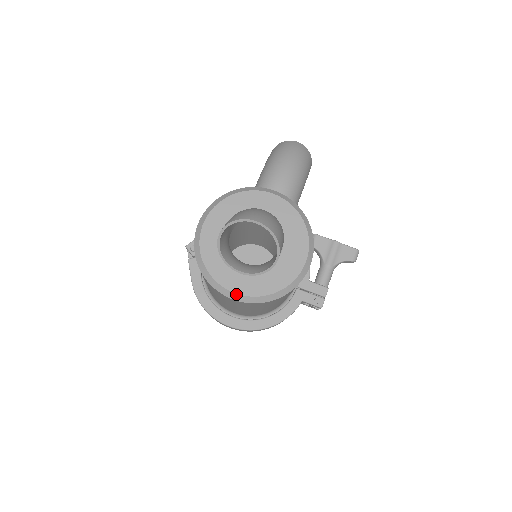
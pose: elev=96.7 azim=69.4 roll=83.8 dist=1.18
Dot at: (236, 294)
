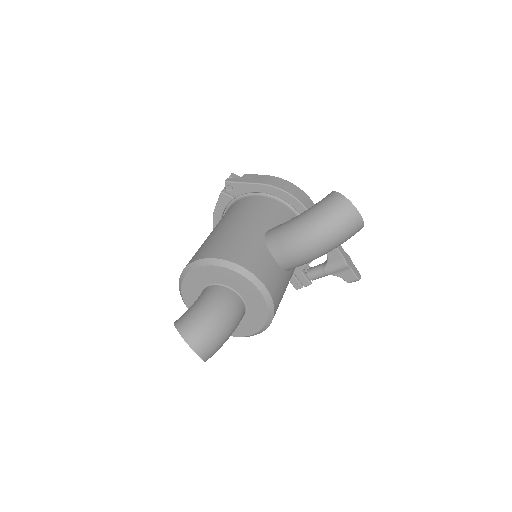
Dot at: occluded
